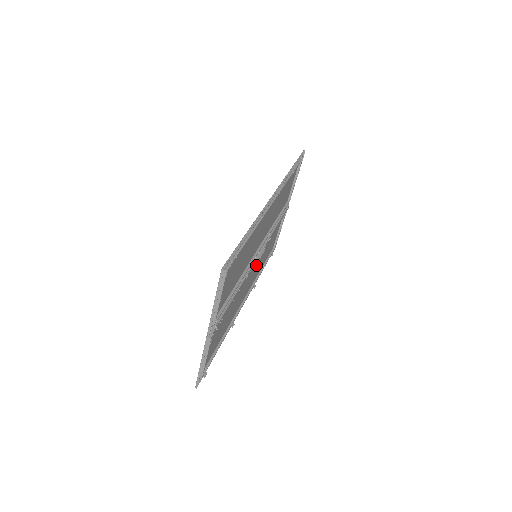
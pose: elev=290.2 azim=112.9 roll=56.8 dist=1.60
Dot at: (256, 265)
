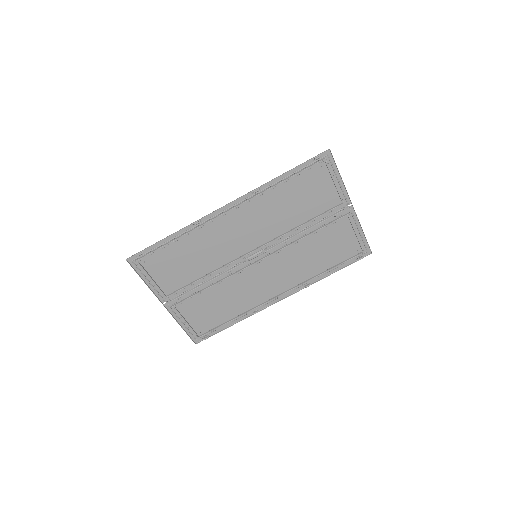
Dot at: (283, 265)
